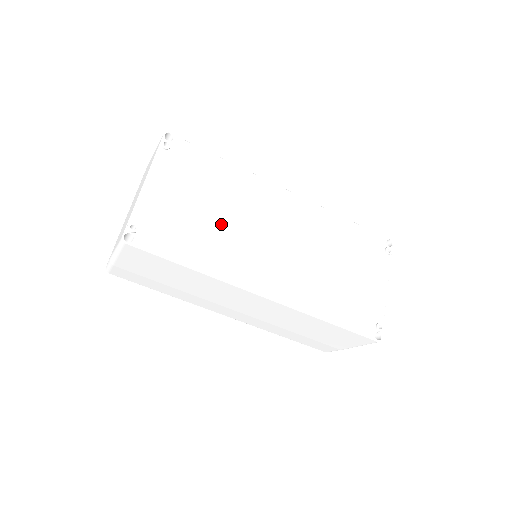
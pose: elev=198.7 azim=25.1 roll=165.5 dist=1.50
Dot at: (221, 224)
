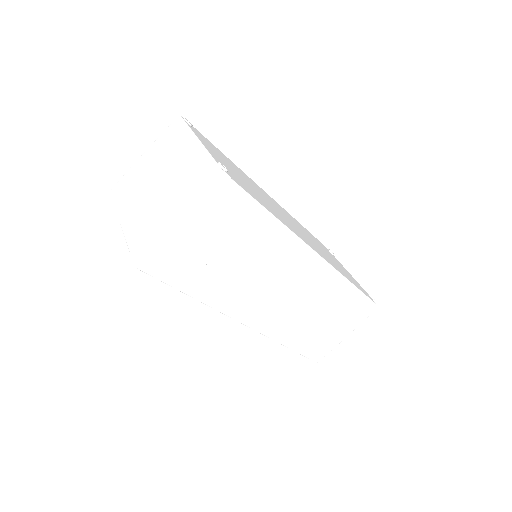
Dot at: (260, 195)
